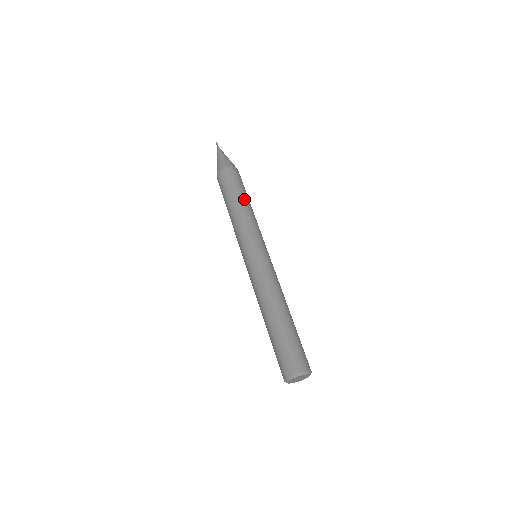
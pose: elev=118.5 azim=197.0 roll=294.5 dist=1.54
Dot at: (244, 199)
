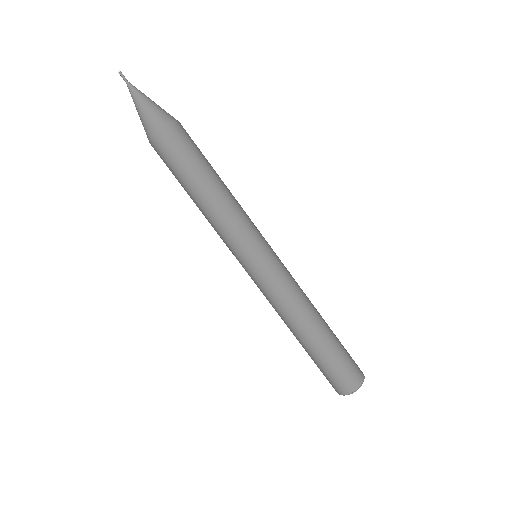
Dot at: (197, 191)
